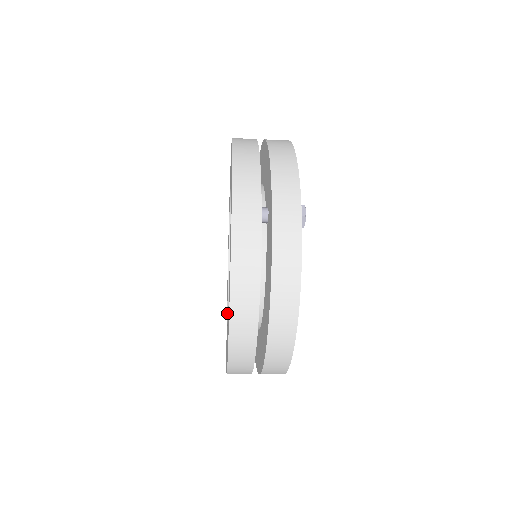
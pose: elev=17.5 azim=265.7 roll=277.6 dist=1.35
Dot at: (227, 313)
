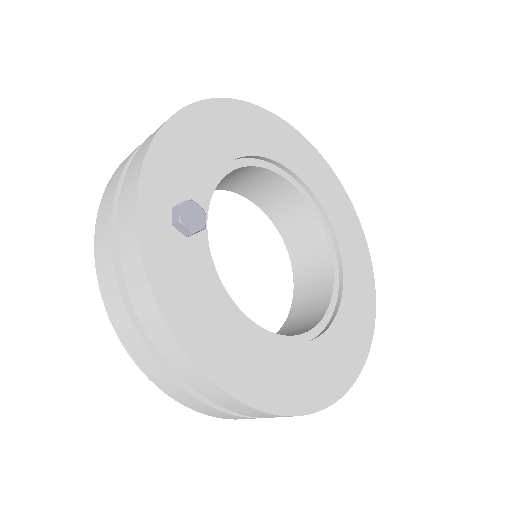
Dot at: occluded
